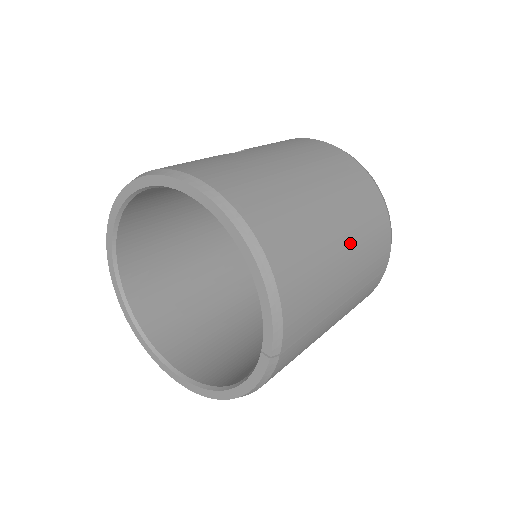
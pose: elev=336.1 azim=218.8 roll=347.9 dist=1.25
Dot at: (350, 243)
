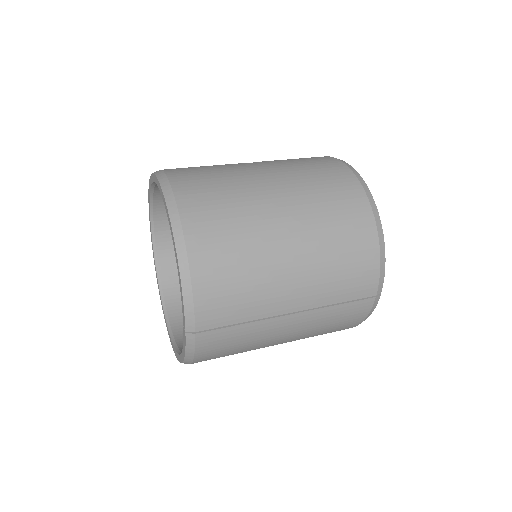
Dot at: (304, 258)
